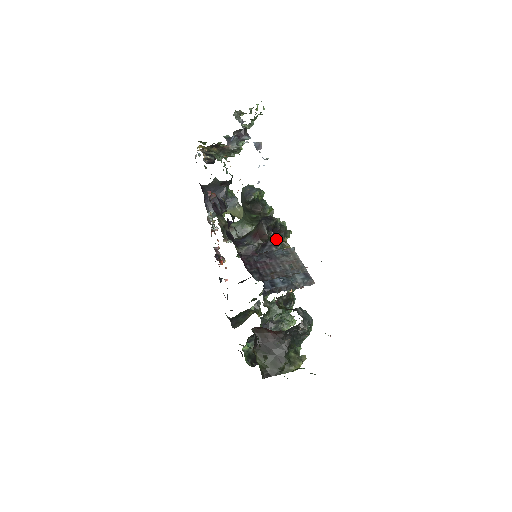
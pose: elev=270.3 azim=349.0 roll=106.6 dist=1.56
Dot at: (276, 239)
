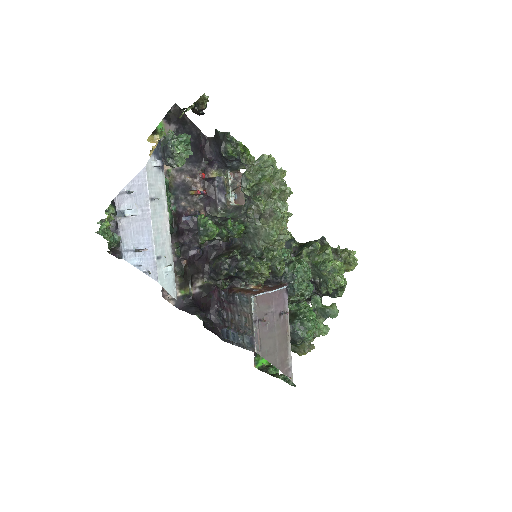
Dot at: (241, 278)
